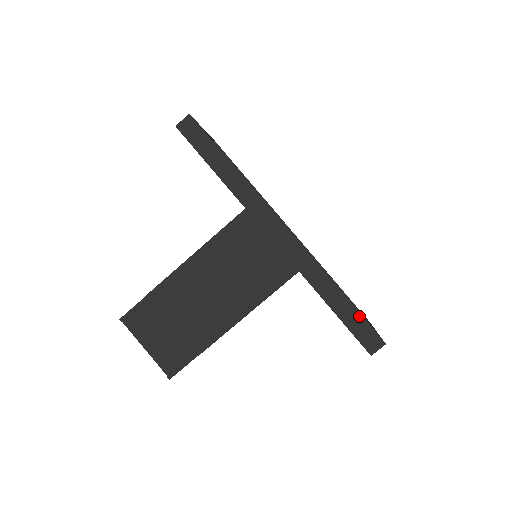
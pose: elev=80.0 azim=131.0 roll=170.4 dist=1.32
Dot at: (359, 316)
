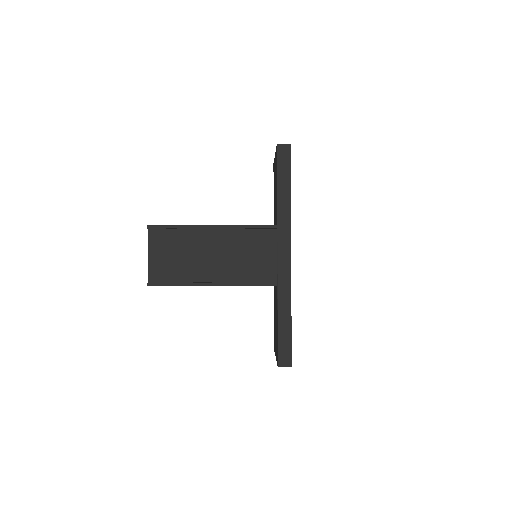
Dot at: (290, 339)
